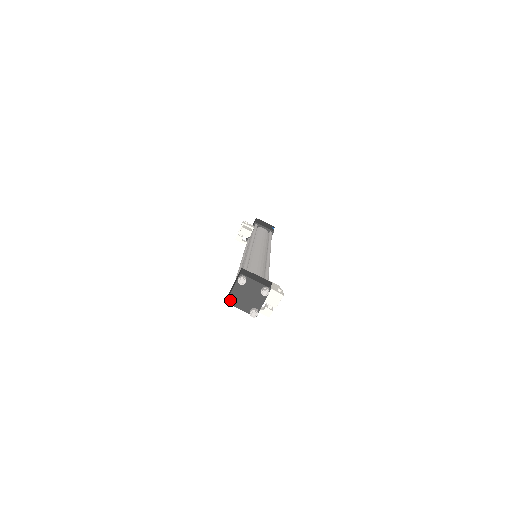
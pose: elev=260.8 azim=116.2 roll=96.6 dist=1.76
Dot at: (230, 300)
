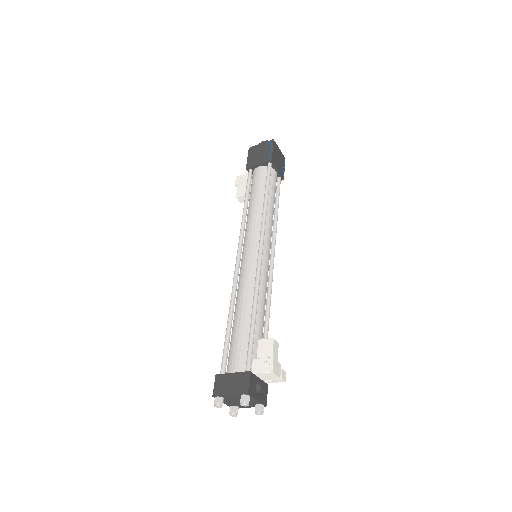
Dot at: (230, 415)
